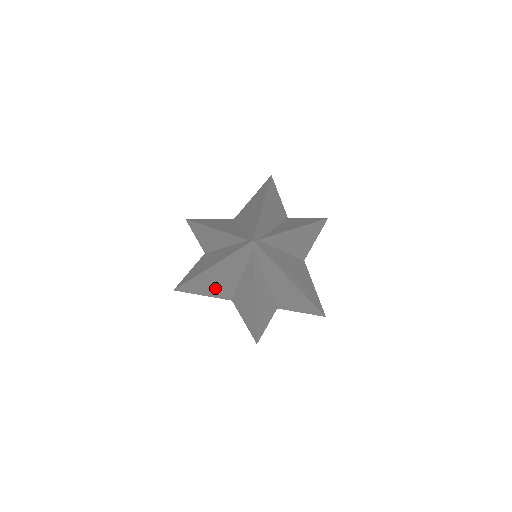
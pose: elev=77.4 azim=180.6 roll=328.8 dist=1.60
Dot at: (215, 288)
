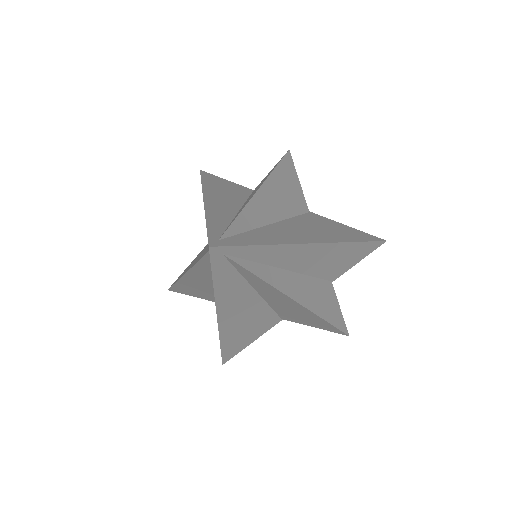
Dot at: (252, 326)
